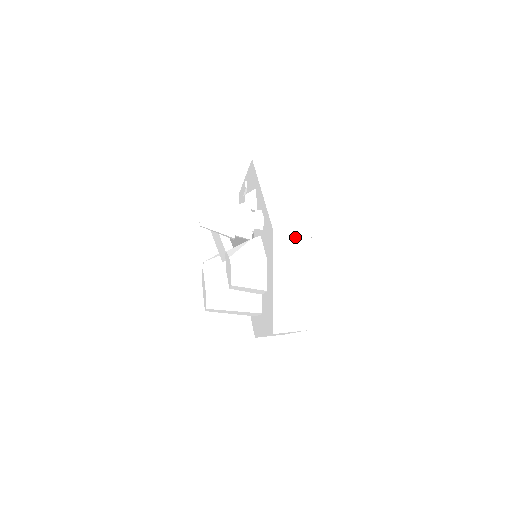
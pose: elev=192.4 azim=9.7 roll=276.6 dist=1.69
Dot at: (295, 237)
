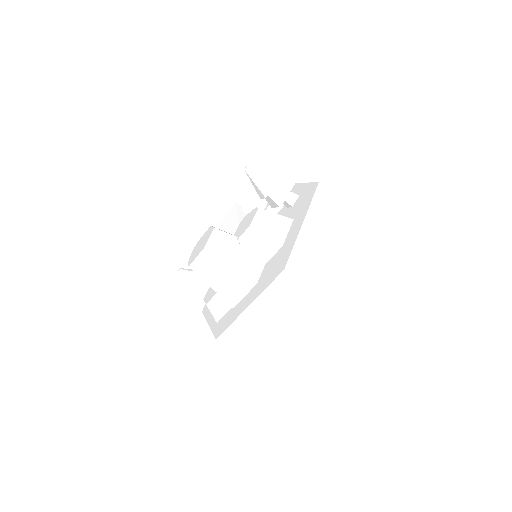
Dot at: (333, 201)
